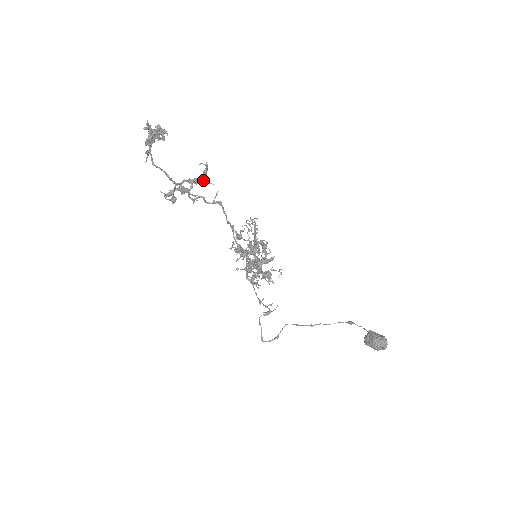
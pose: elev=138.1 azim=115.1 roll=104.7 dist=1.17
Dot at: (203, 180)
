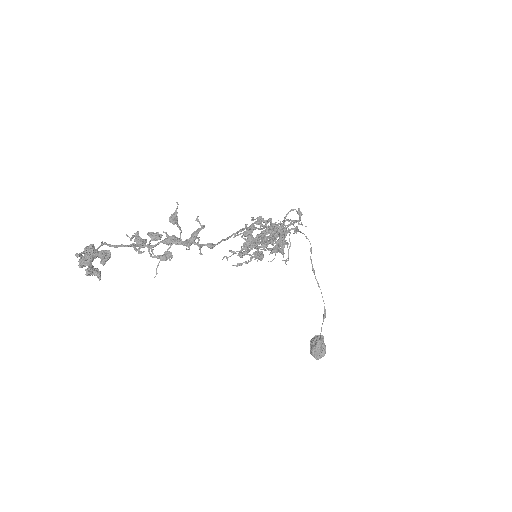
Dot at: (186, 243)
